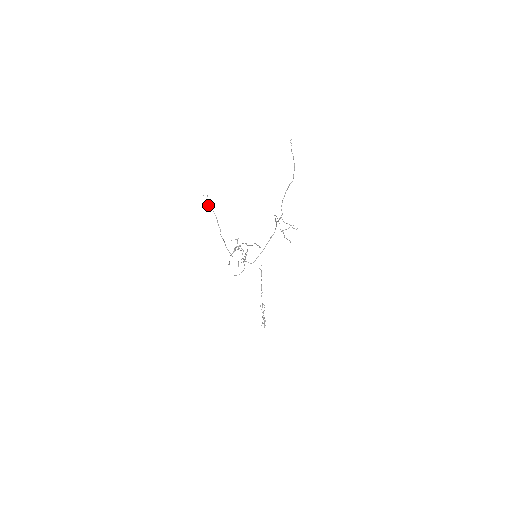
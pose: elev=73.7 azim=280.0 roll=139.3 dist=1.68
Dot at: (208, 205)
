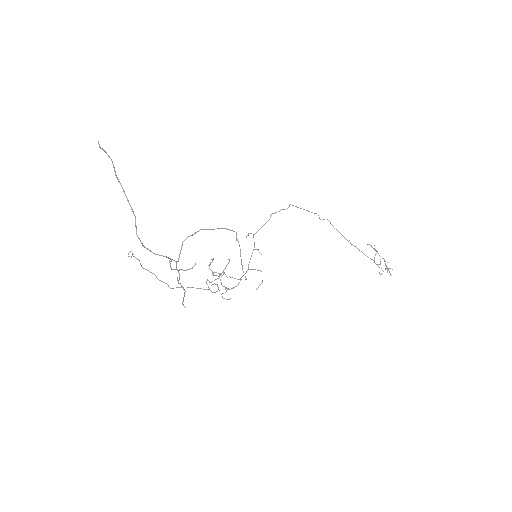
Dot at: occluded
